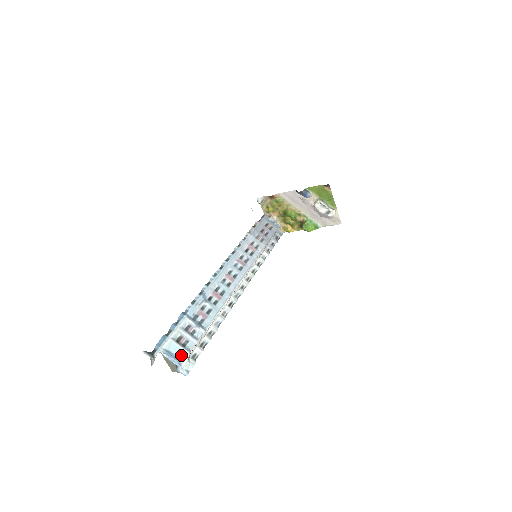
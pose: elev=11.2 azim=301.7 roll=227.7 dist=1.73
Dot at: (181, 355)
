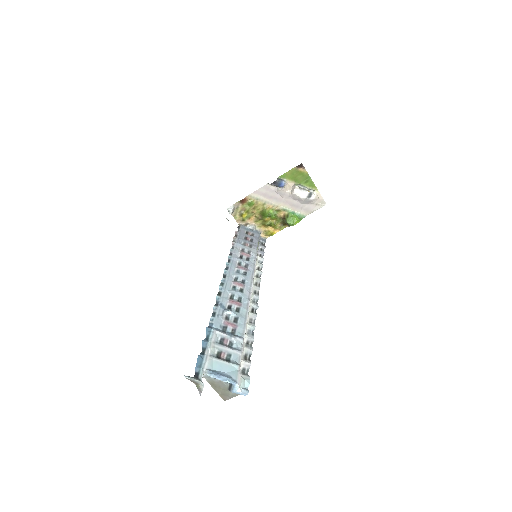
Dot at: (230, 371)
